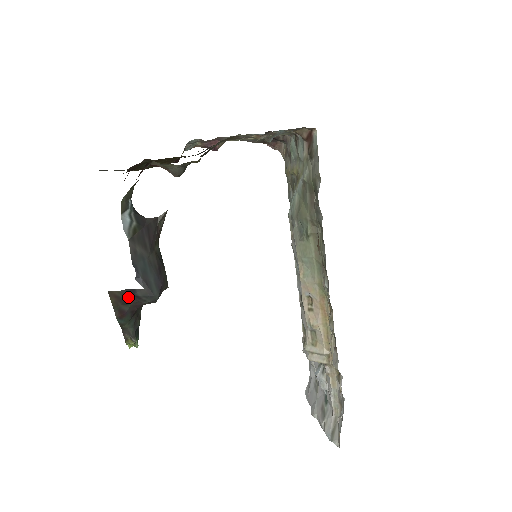
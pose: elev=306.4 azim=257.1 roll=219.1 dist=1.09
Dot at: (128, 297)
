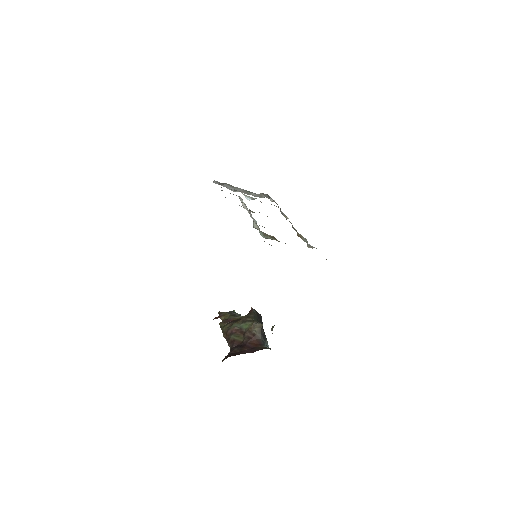
Dot at: occluded
